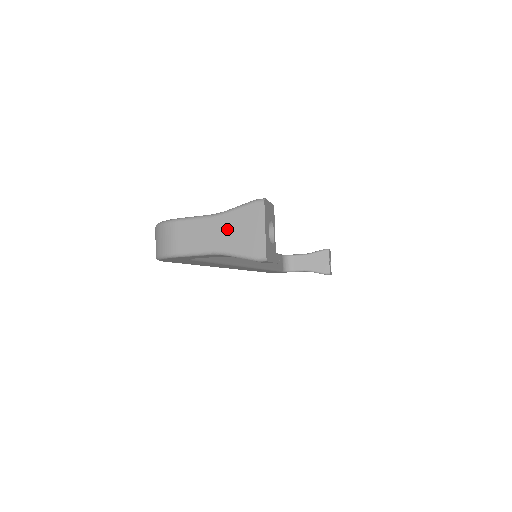
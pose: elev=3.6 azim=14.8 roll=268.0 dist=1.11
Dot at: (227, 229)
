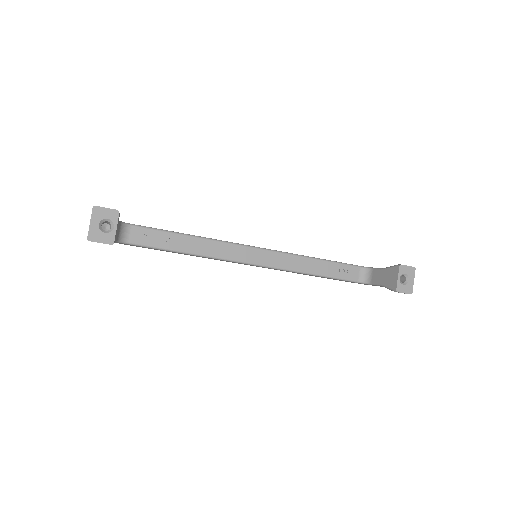
Dot at: occluded
